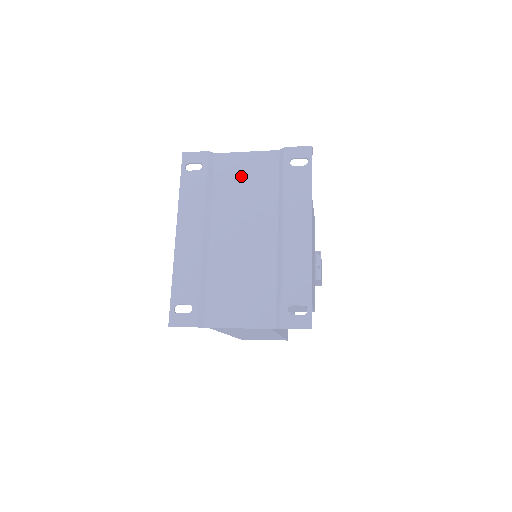
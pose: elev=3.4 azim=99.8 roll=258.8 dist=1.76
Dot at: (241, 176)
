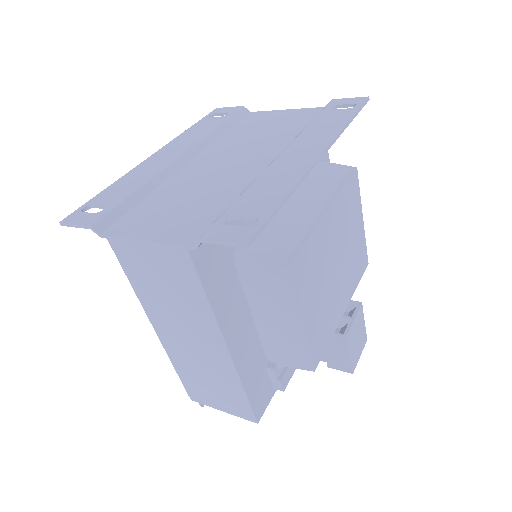
Dot at: (266, 123)
